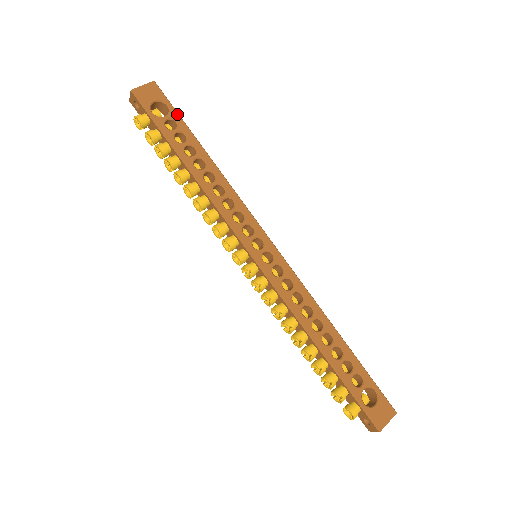
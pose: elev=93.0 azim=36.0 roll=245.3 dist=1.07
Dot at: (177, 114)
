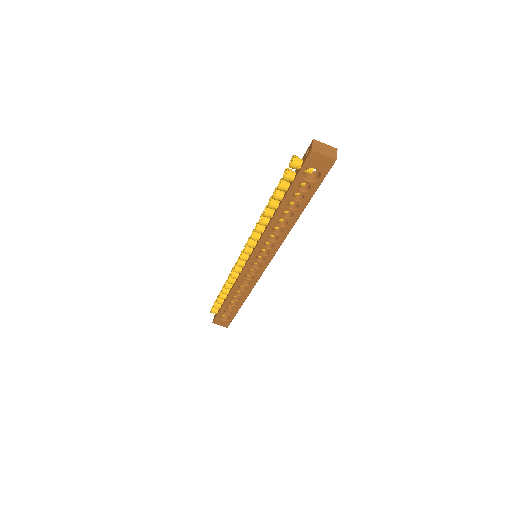
Dot at: (317, 187)
